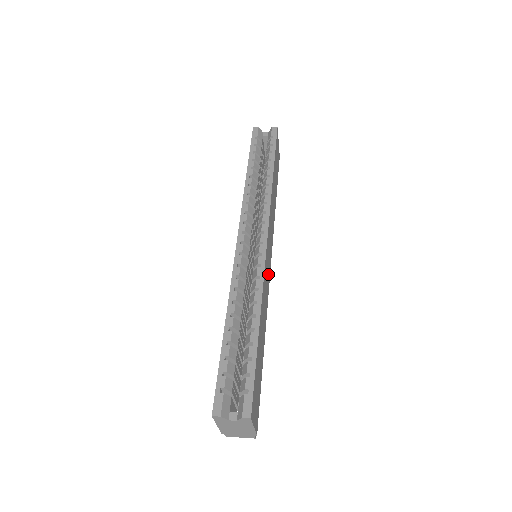
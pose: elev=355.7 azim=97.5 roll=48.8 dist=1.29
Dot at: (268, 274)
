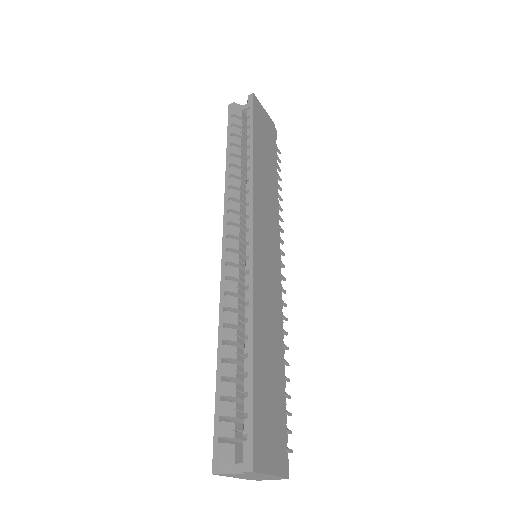
Dot at: (272, 274)
